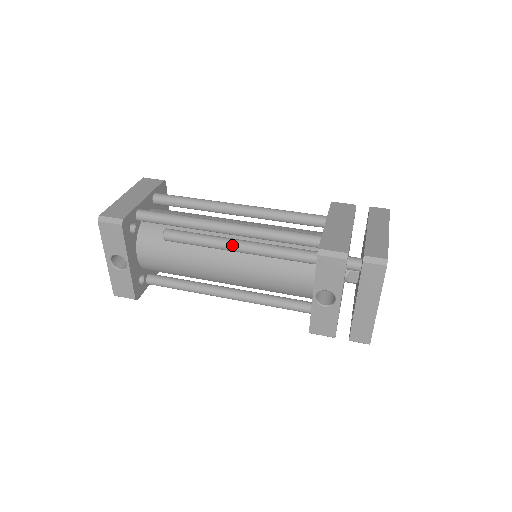
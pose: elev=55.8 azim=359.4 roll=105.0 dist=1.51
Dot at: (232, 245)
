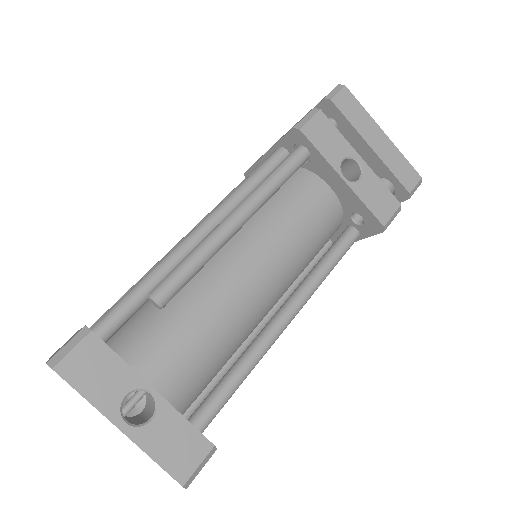
Dot at: (230, 220)
